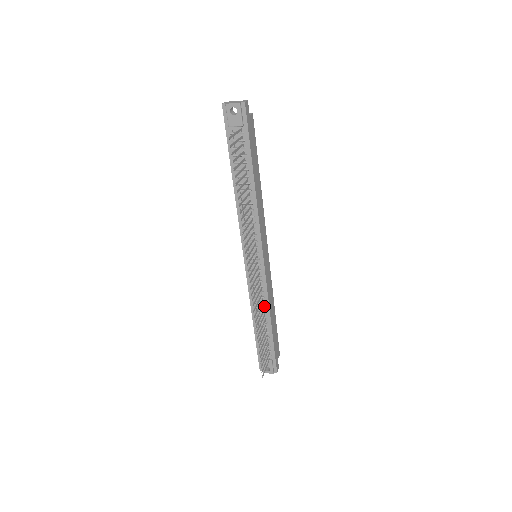
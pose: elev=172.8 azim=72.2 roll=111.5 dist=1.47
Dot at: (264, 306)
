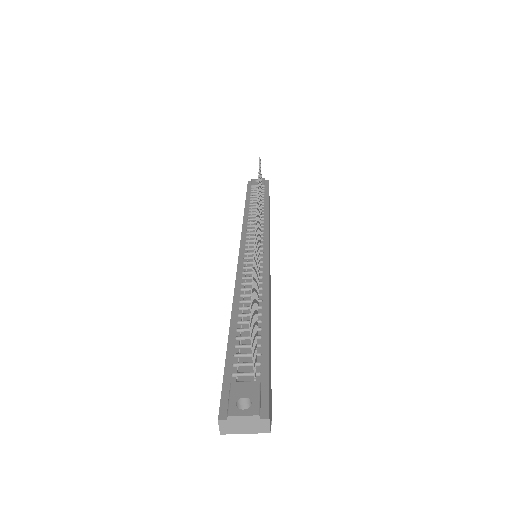
Dot at: (259, 294)
